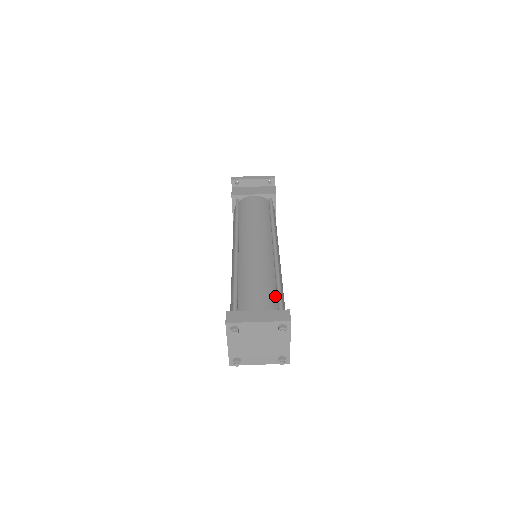
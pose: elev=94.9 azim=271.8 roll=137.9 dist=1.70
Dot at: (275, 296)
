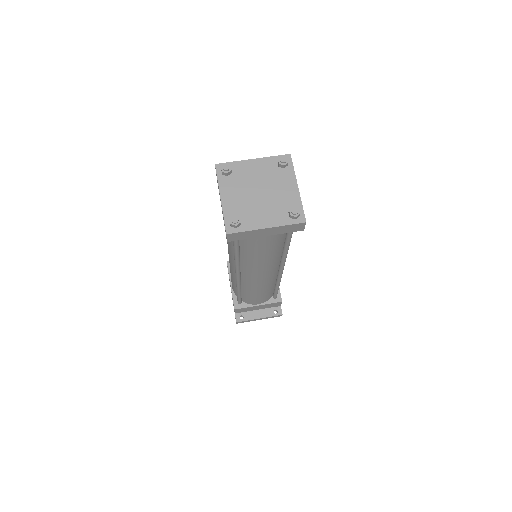
Dot at: occluded
